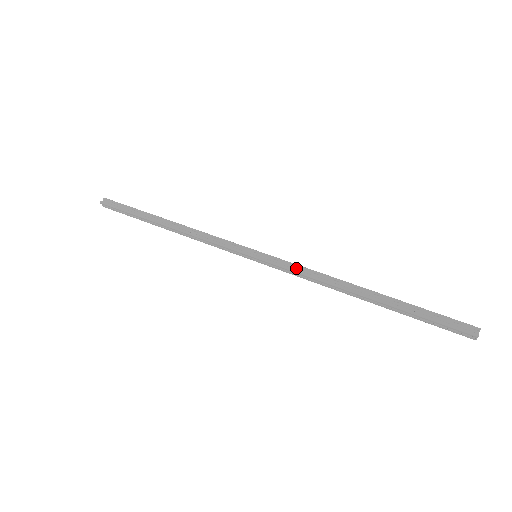
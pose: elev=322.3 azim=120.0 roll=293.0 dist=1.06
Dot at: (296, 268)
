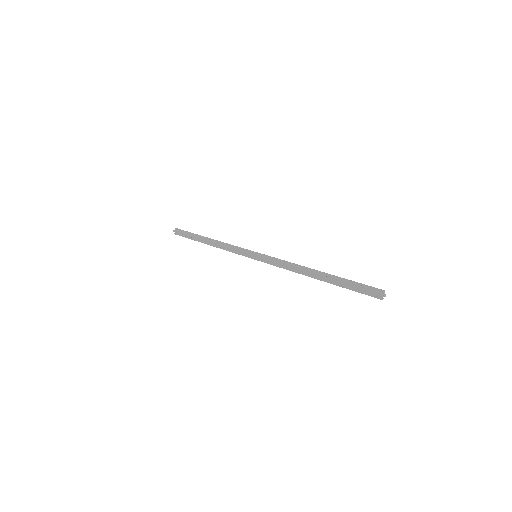
Dot at: (278, 261)
